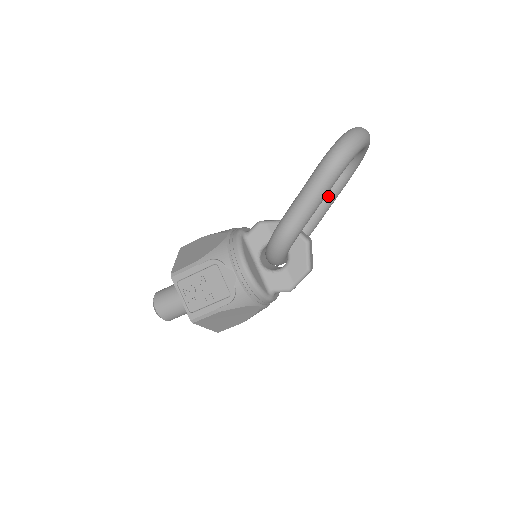
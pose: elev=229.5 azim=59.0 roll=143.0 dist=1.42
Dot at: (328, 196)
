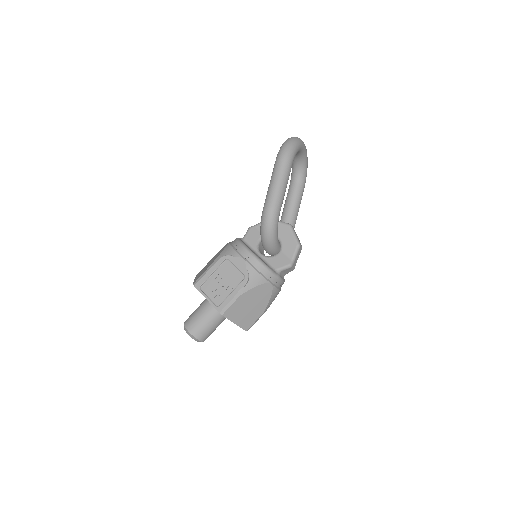
Dot at: (294, 200)
